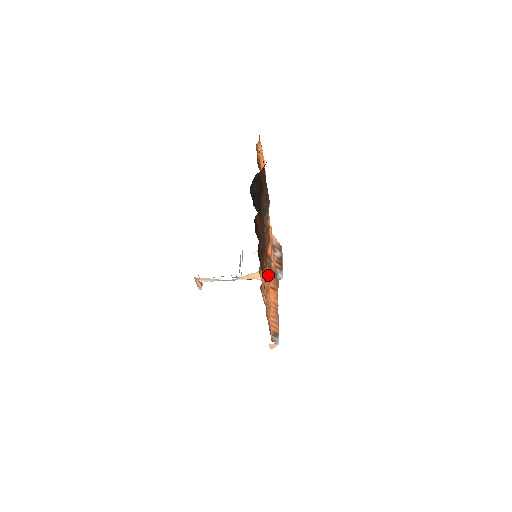
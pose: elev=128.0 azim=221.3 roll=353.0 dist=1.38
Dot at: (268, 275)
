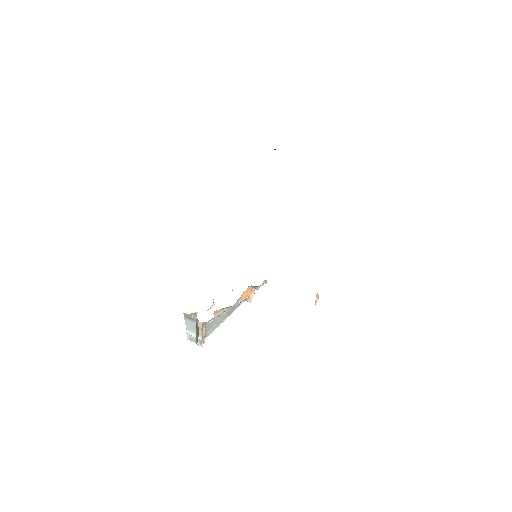
Dot at: occluded
